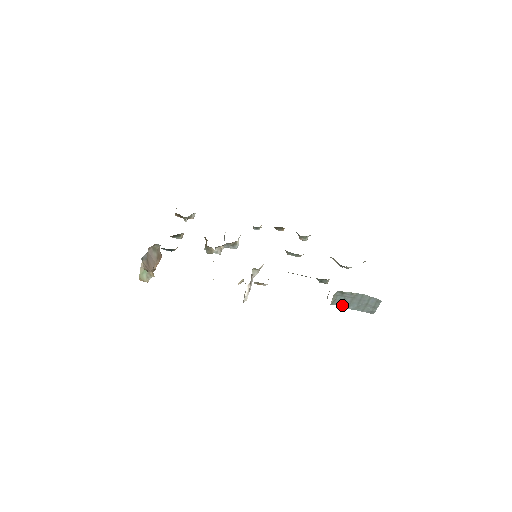
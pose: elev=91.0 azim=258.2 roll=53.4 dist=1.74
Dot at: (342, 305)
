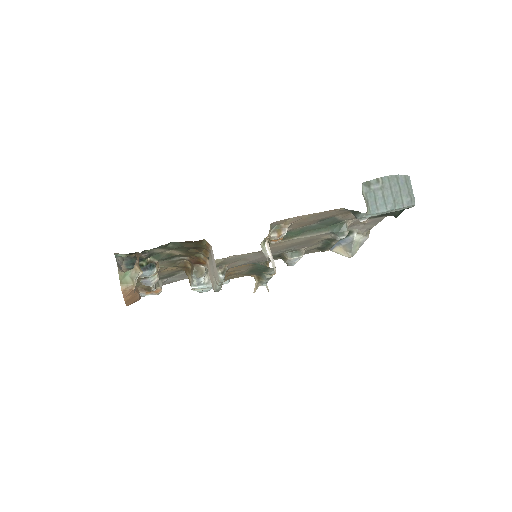
Dot at: (379, 209)
